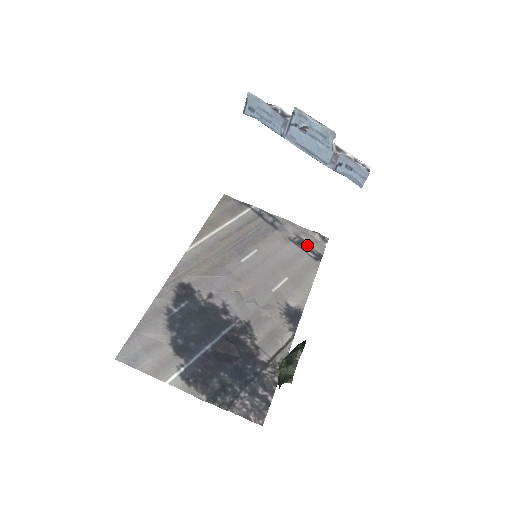
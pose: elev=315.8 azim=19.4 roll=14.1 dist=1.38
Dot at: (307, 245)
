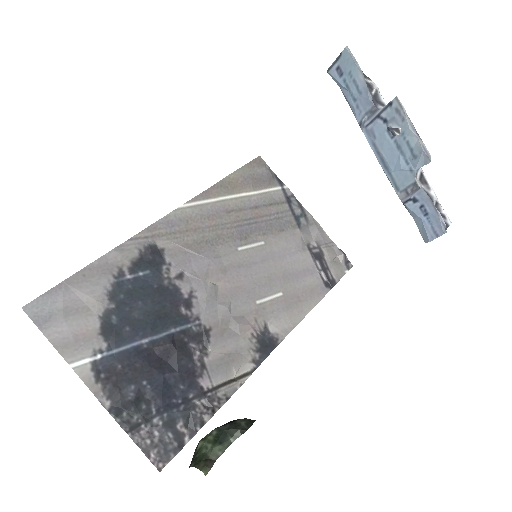
Dot at: (324, 263)
